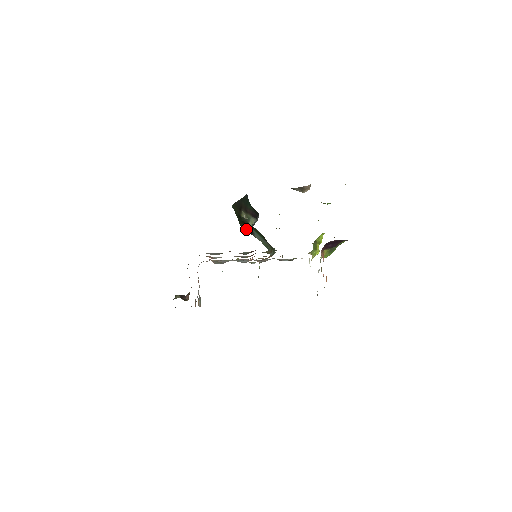
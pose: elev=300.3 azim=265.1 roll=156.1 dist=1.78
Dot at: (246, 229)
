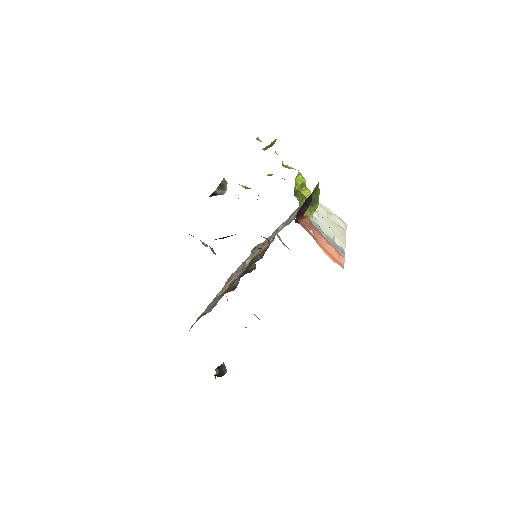
Dot at: (226, 237)
